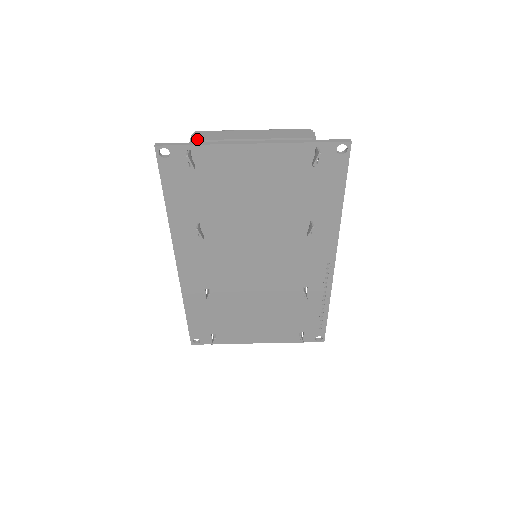
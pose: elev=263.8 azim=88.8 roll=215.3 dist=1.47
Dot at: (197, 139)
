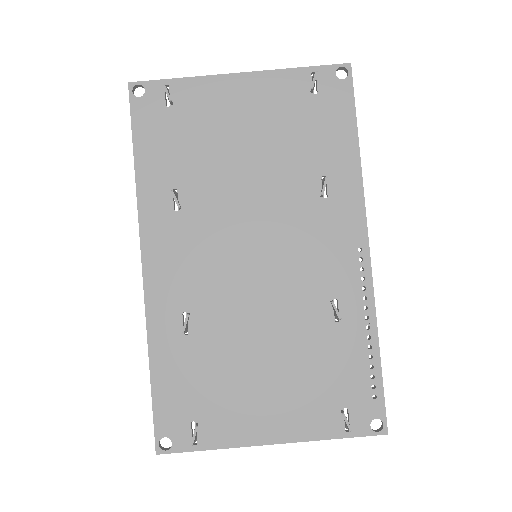
Dot at: occluded
